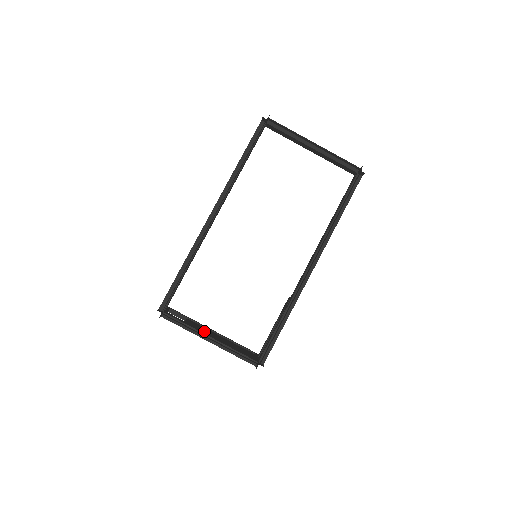
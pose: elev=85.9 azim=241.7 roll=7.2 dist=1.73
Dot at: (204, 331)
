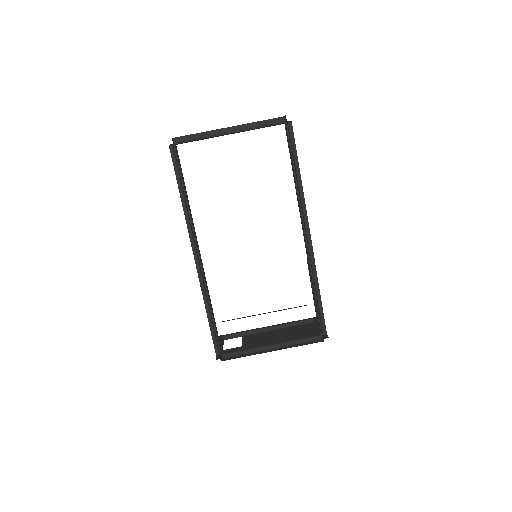
Dot at: (262, 341)
